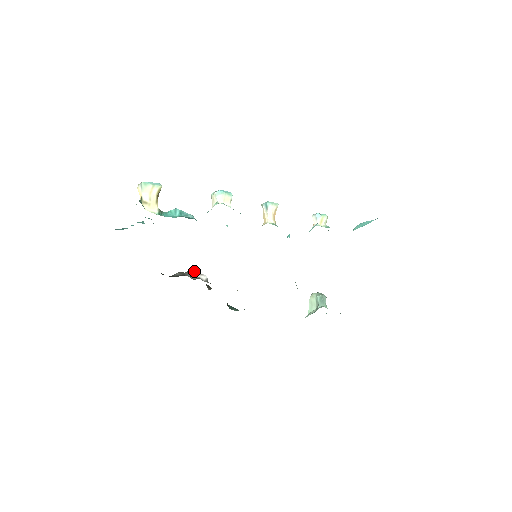
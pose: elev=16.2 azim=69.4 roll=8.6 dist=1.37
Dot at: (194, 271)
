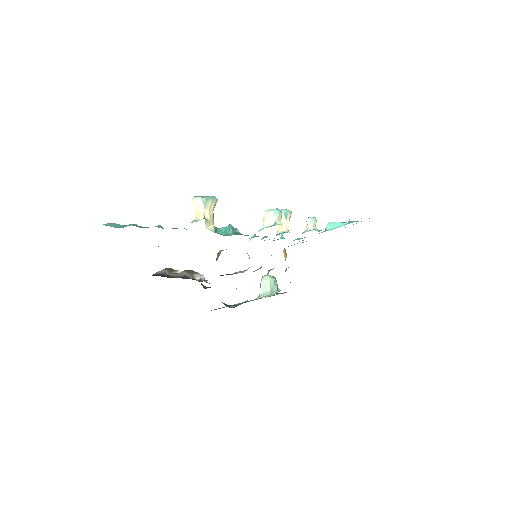
Dot at: (191, 270)
